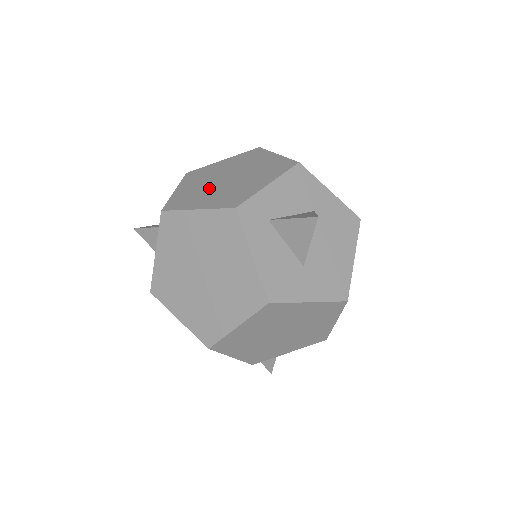
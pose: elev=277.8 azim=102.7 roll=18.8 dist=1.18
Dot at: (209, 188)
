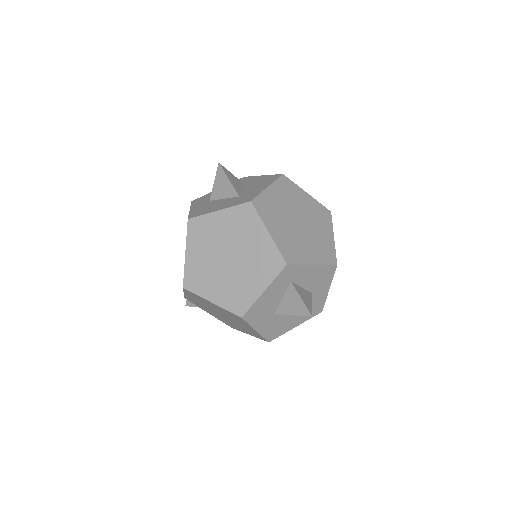
Dot at: (286, 218)
